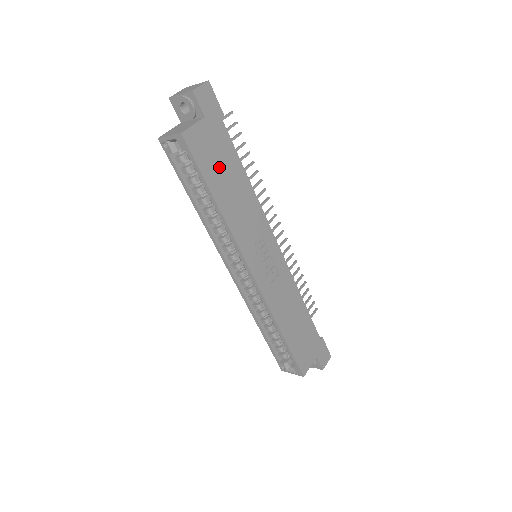
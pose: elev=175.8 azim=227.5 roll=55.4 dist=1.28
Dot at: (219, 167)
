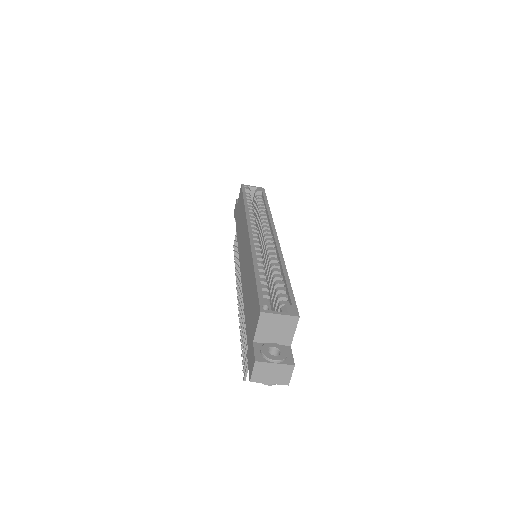
Dot at: occluded
